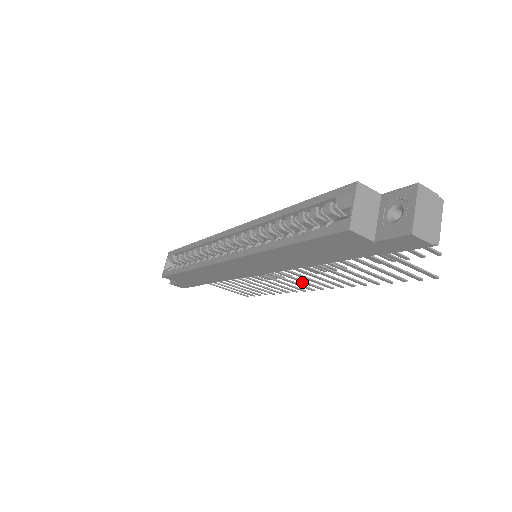
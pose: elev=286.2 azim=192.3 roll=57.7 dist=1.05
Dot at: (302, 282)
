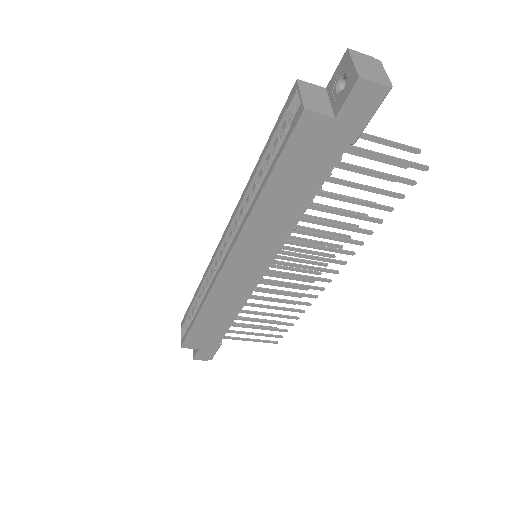
Dot at: (313, 269)
